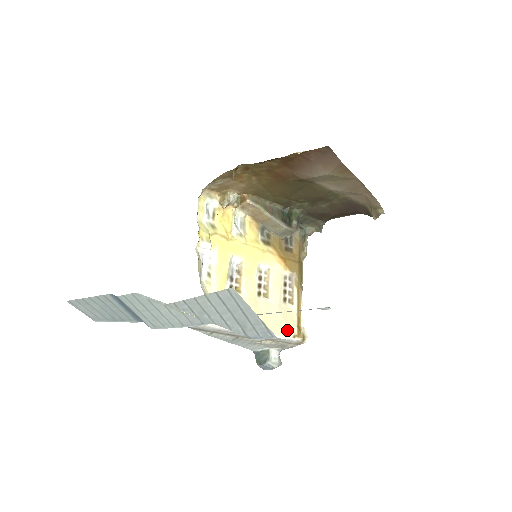
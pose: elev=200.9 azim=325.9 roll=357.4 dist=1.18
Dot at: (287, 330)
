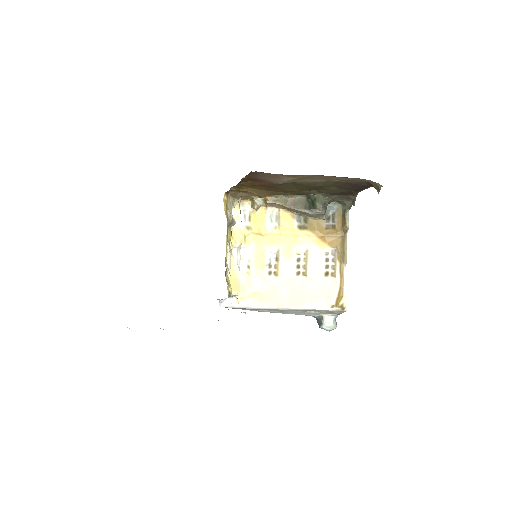
Dot at: (324, 302)
